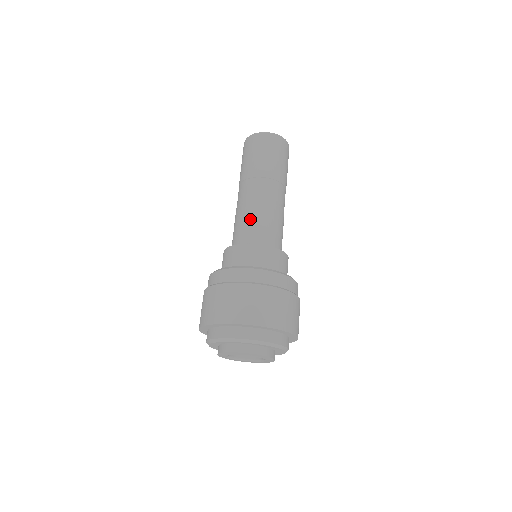
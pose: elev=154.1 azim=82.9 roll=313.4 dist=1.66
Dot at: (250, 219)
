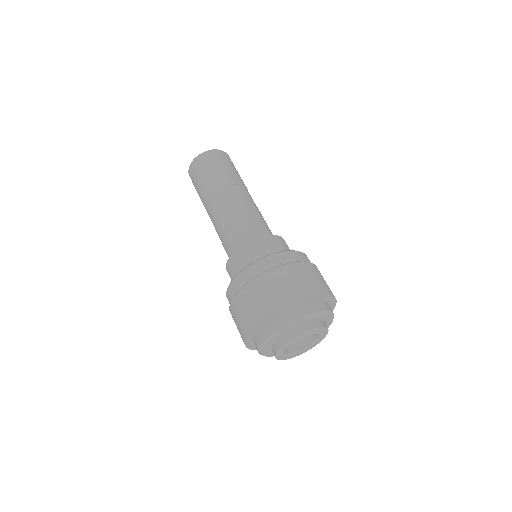
Dot at: (239, 222)
